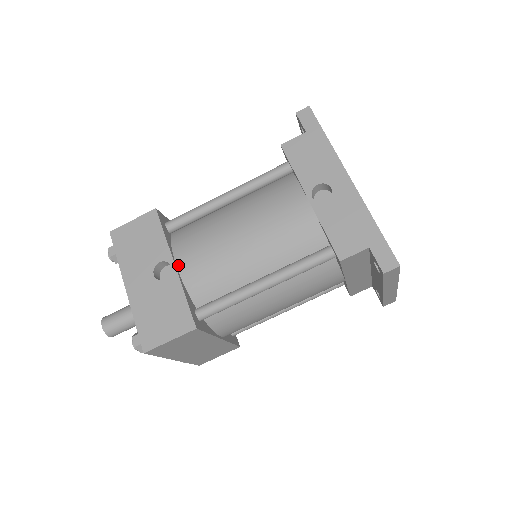
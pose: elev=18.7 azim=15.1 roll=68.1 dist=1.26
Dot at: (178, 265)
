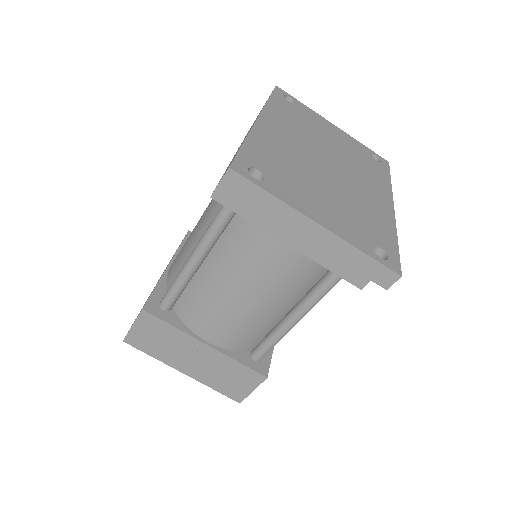
Dot at: (171, 265)
